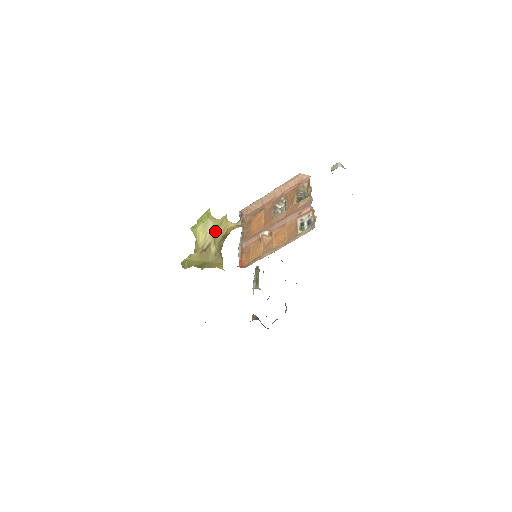
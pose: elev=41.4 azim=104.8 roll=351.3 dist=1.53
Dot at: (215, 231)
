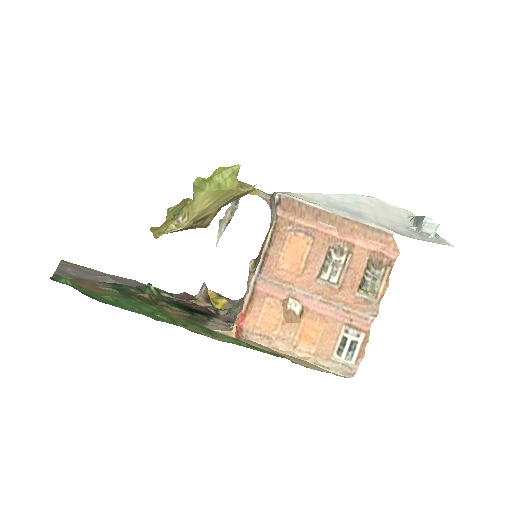
Dot at: (227, 202)
